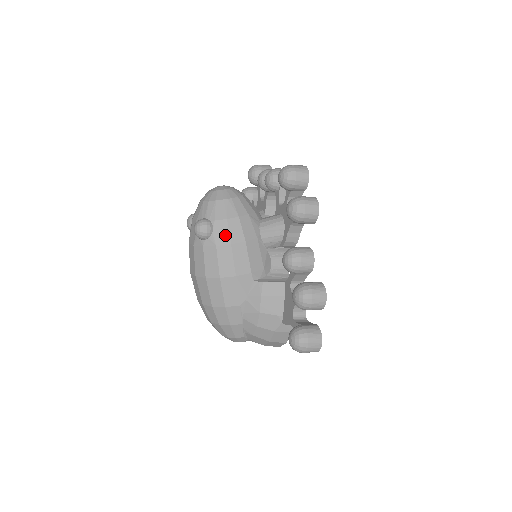
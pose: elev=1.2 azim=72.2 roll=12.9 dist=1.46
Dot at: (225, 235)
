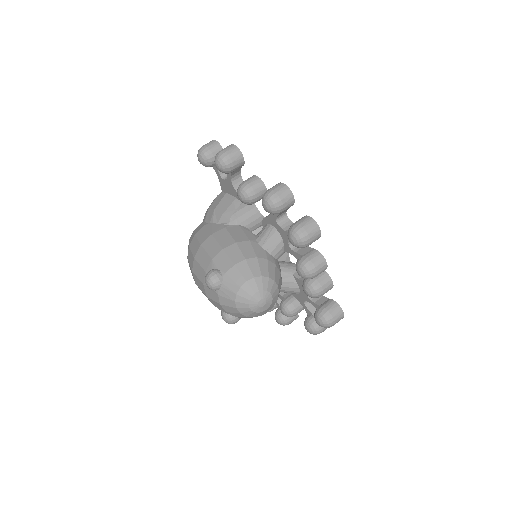
Dot at: occluded
